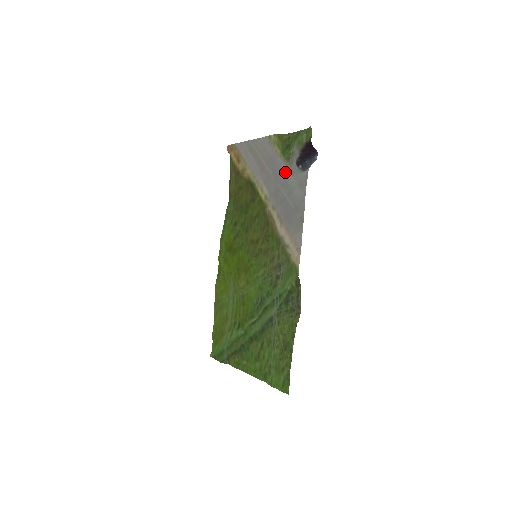
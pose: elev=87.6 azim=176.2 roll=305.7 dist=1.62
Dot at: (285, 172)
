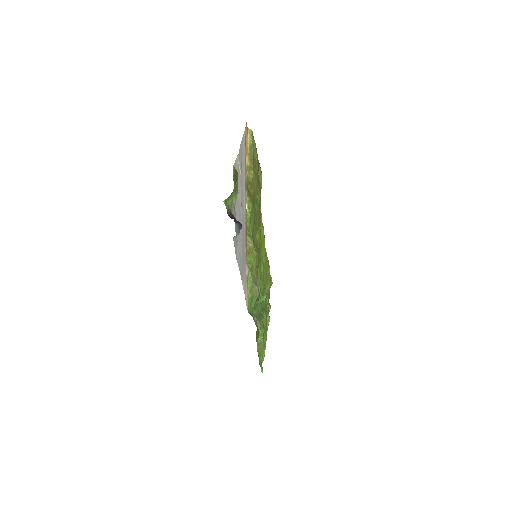
Dot at: (237, 217)
